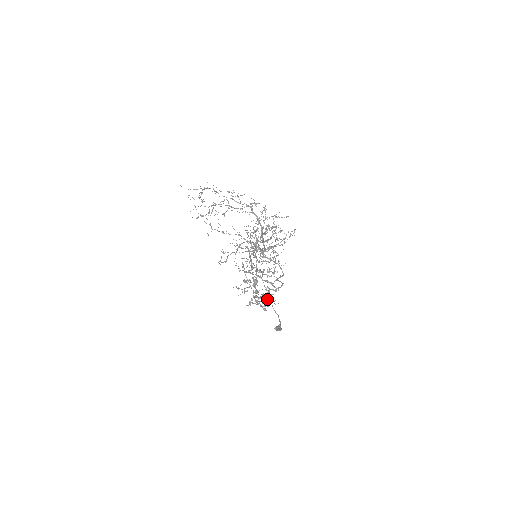
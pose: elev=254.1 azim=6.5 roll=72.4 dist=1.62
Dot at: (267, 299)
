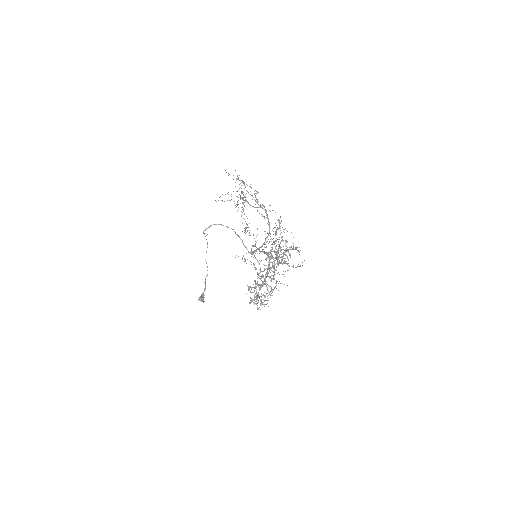
Dot at: (264, 301)
